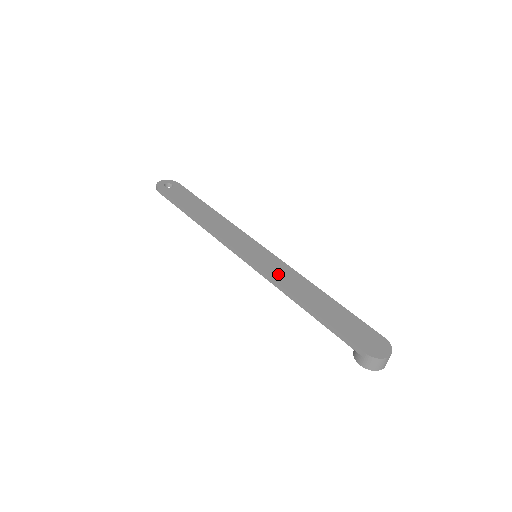
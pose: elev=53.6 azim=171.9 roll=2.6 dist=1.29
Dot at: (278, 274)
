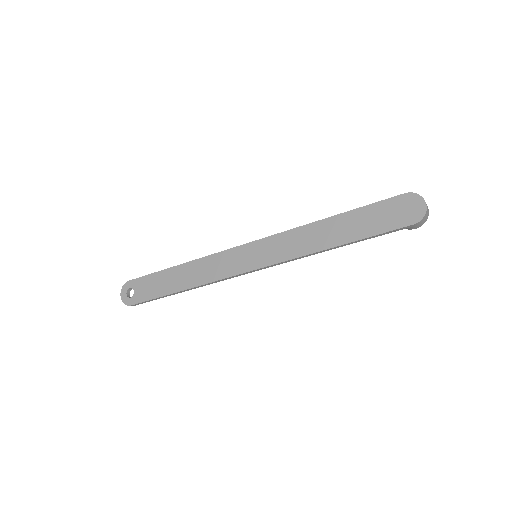
Dot at: (289, 250)
